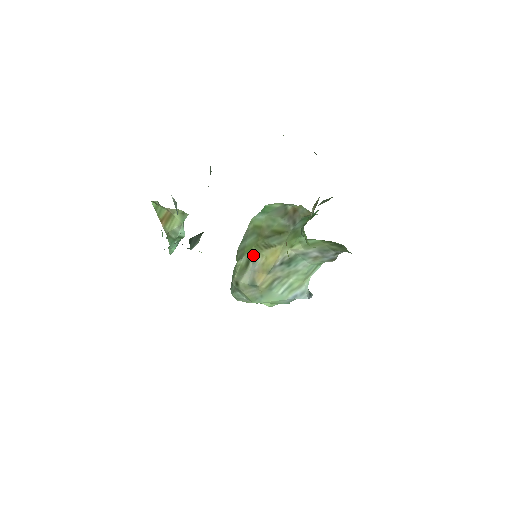
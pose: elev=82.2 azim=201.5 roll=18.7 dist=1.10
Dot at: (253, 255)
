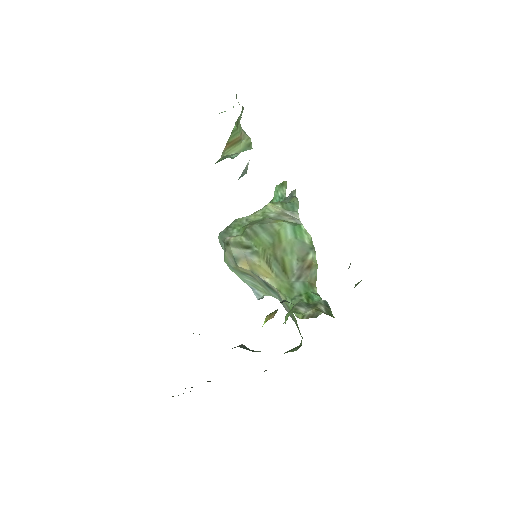
Dot at: (256, 250)
